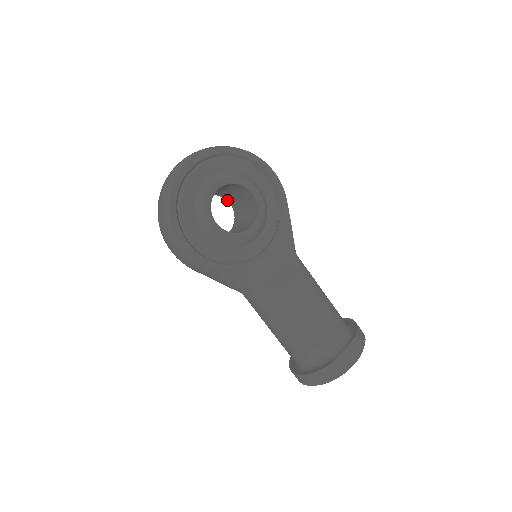
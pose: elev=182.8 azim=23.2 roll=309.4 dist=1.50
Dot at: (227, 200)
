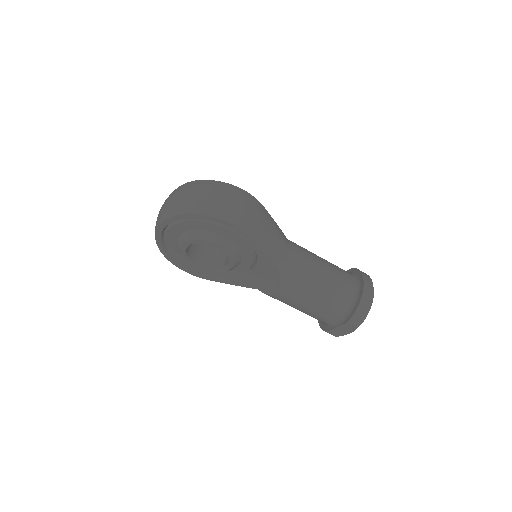
Dot at: occluded
